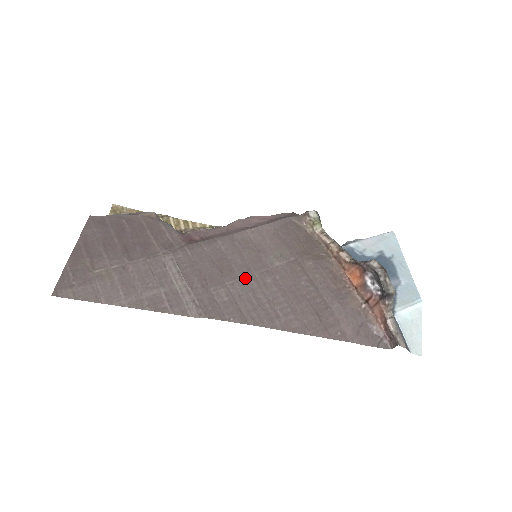
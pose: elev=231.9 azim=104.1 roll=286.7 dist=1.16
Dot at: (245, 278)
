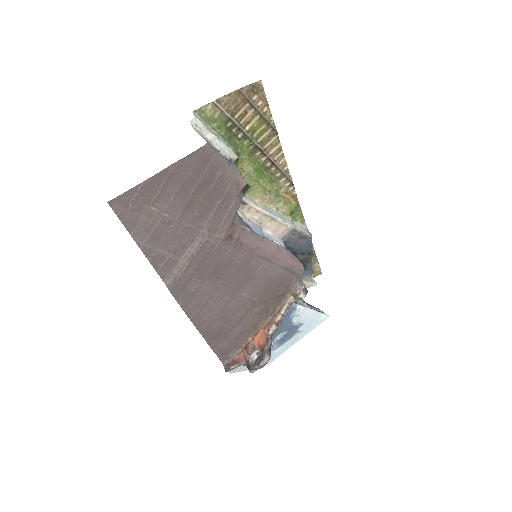
Dot at: (218, 288)
